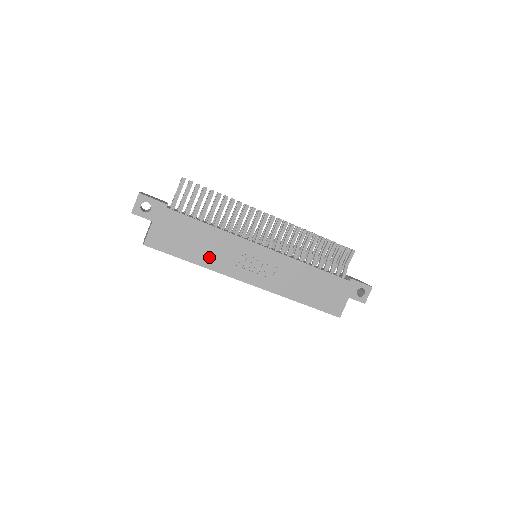
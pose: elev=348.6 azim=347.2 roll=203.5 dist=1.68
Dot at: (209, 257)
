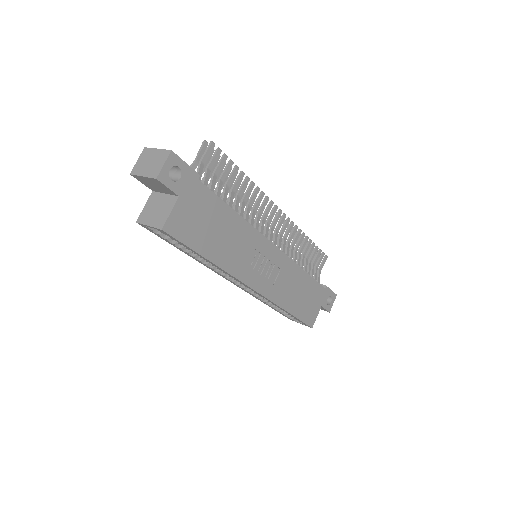
Dot at: (227, 254)
